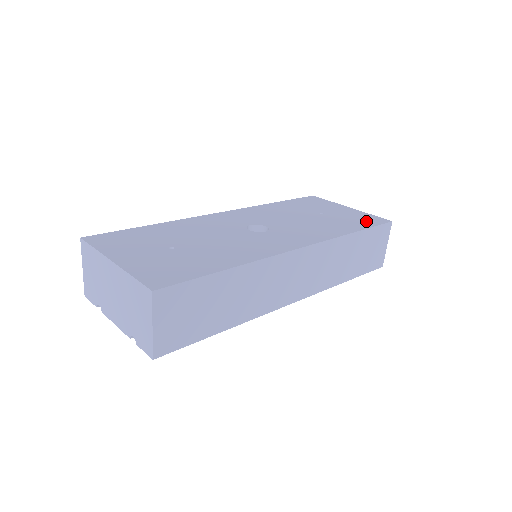
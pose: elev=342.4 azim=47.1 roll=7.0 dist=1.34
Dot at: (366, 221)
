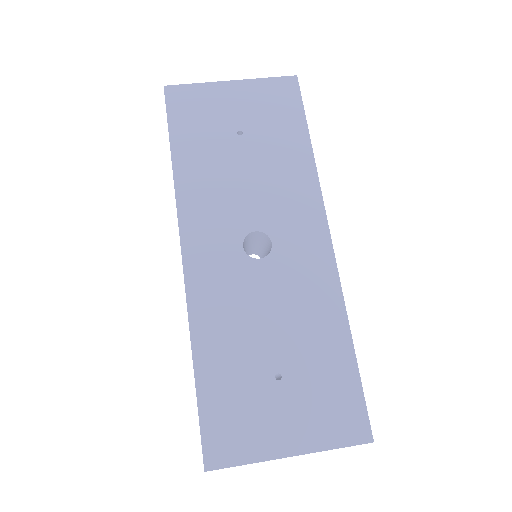
Dot at: (286, 105)
